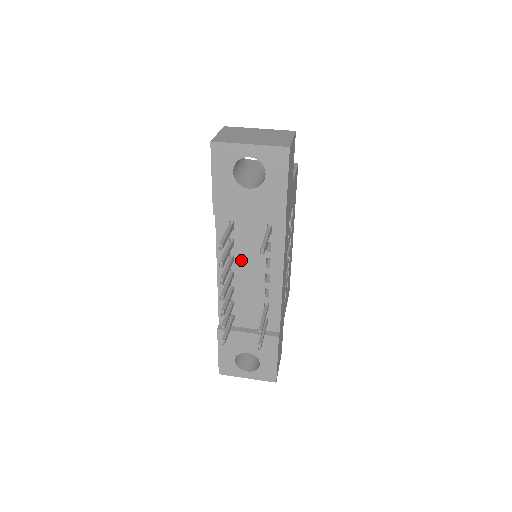
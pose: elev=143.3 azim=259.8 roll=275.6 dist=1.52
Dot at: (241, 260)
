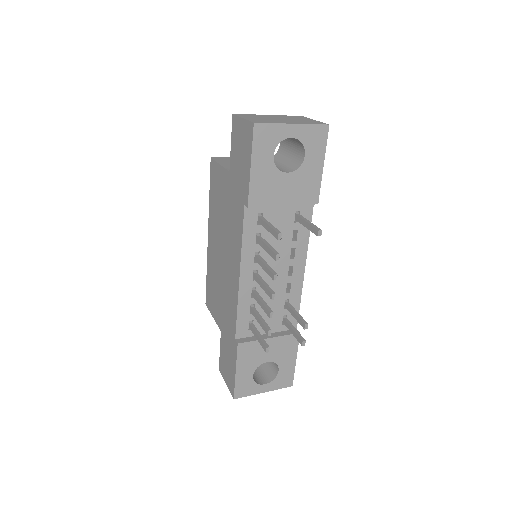
Dot at: (266, 256)
